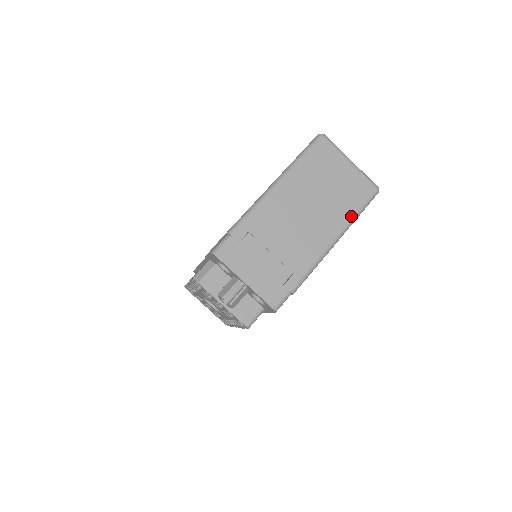
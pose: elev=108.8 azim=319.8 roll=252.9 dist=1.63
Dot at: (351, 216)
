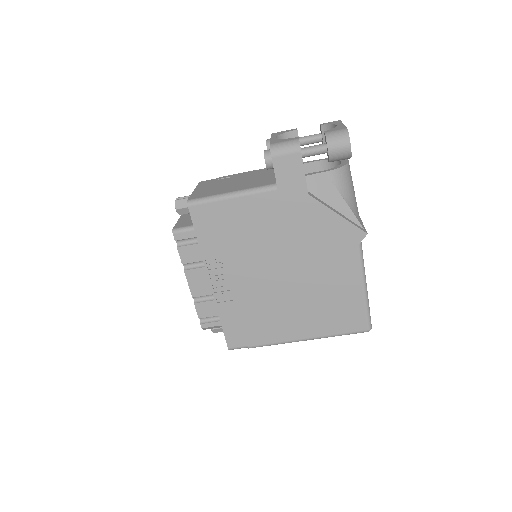
Dot at: occluded
